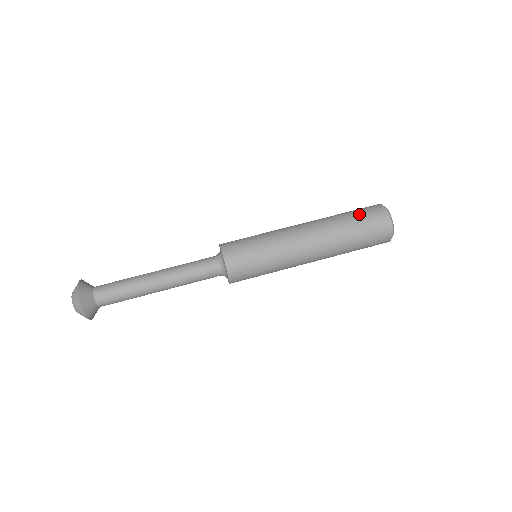
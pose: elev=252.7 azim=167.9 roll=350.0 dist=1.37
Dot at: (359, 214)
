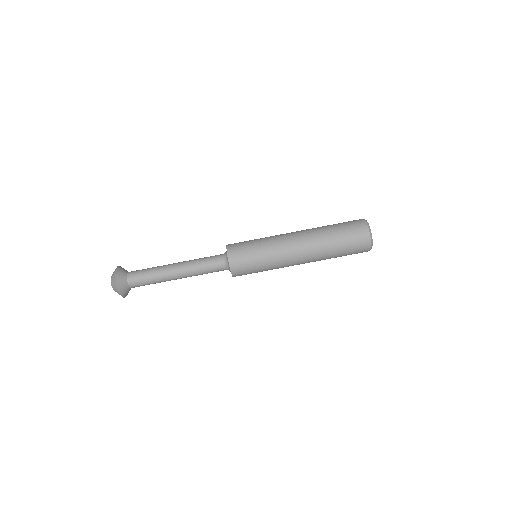
Dot at: (341, 223)
